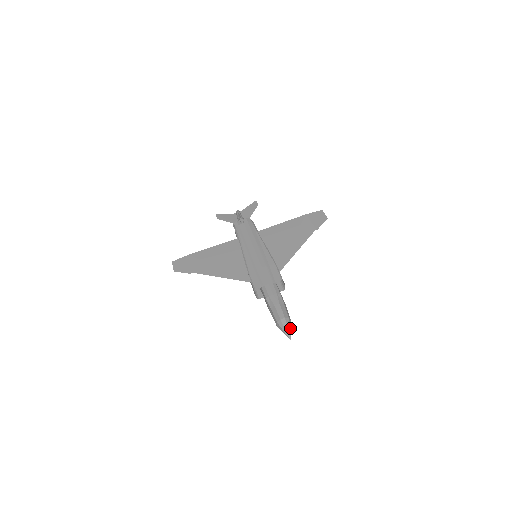
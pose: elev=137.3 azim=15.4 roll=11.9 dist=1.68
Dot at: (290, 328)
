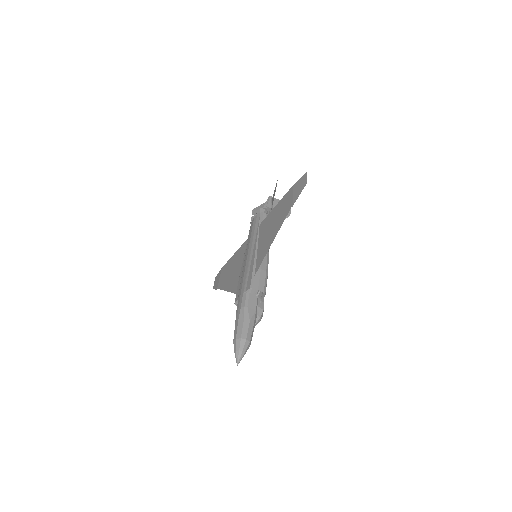
Dot at: (239, 351)
